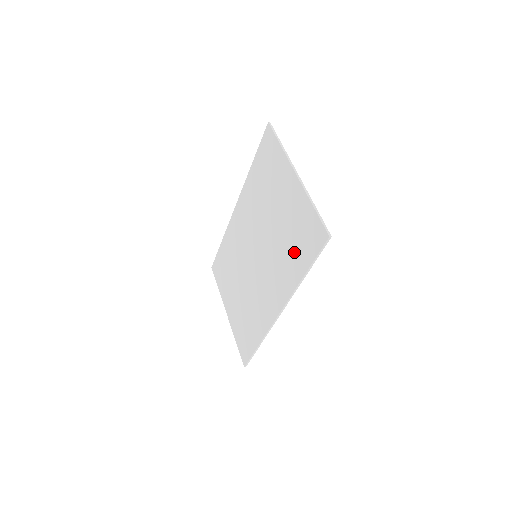
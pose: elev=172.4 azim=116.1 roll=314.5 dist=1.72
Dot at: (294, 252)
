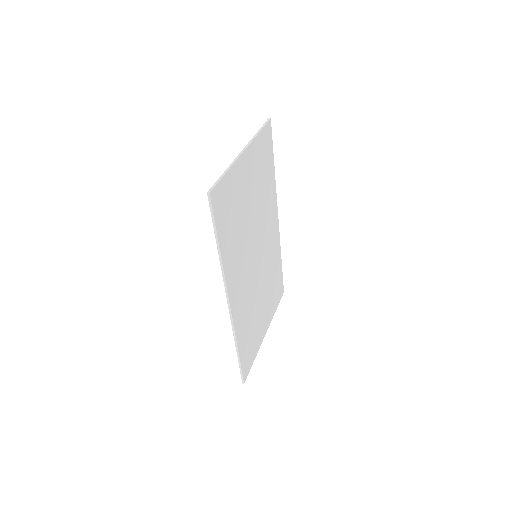
Dot at: occluded
